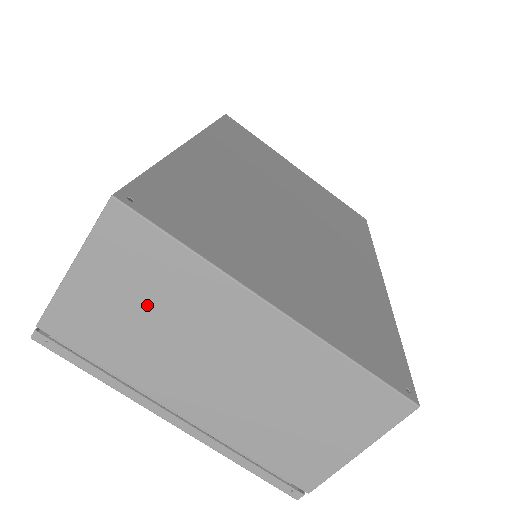
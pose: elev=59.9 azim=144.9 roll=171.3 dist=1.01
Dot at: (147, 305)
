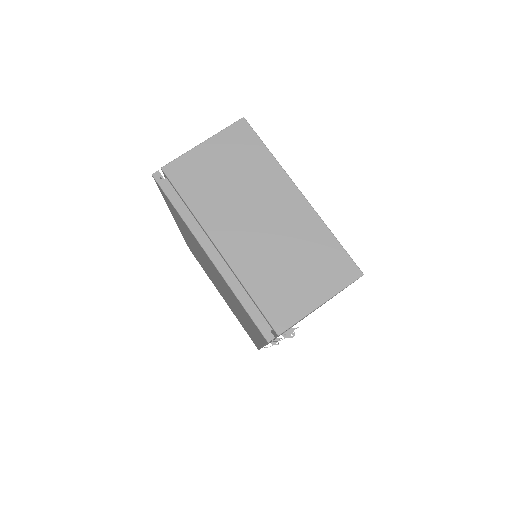
Dot at: (233, 173)
